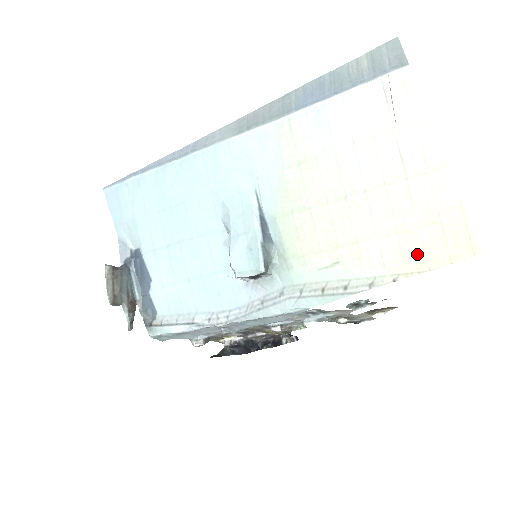
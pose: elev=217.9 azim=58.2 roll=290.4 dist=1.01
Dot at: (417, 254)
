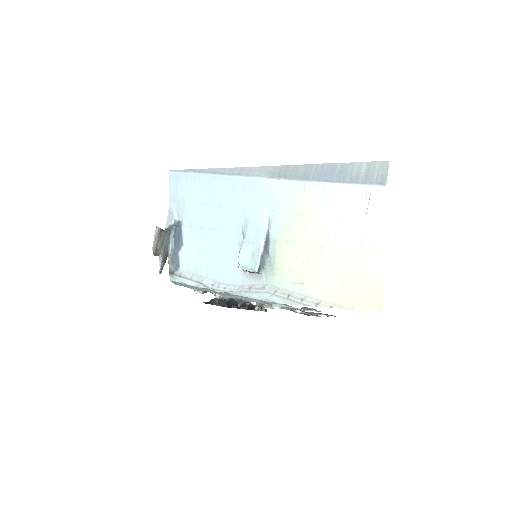
Dot at: (349, 297)
